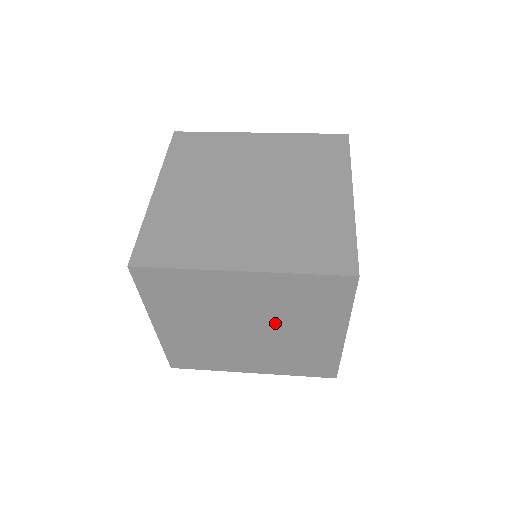
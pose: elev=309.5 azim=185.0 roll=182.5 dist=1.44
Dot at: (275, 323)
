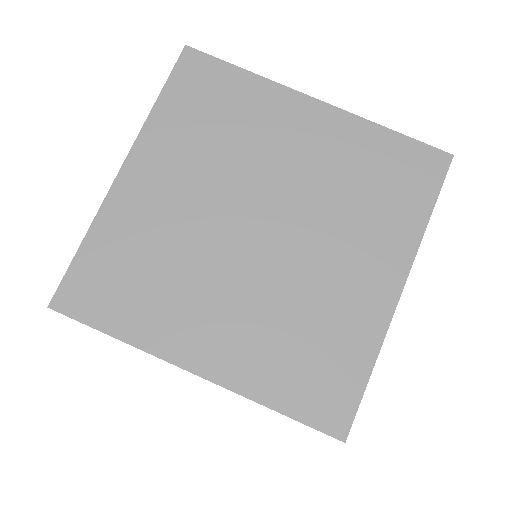
Dot at: occluded
